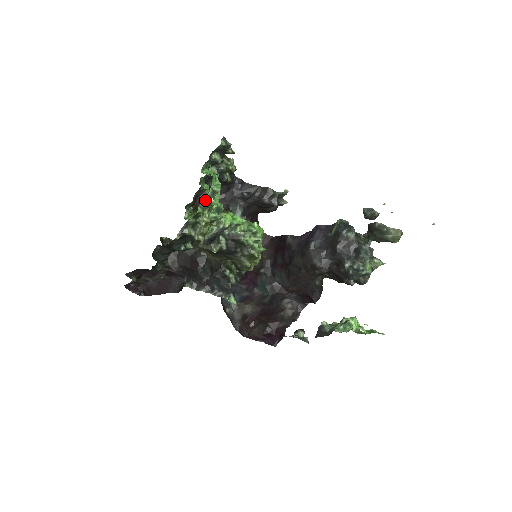
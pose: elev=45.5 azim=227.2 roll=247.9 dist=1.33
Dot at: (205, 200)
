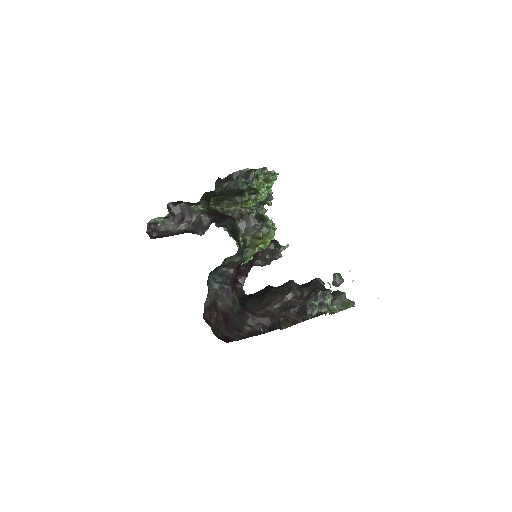
Dot at: (269, 173)
